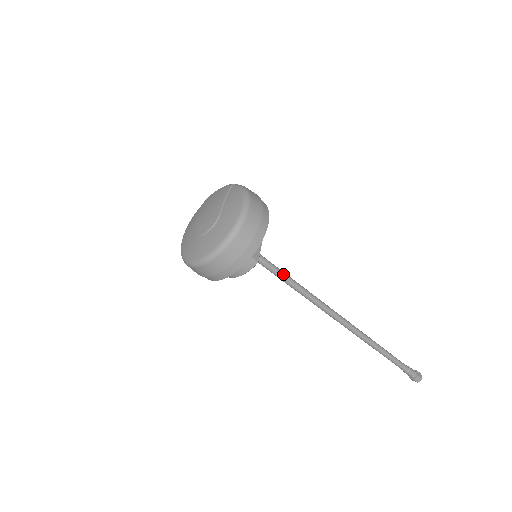
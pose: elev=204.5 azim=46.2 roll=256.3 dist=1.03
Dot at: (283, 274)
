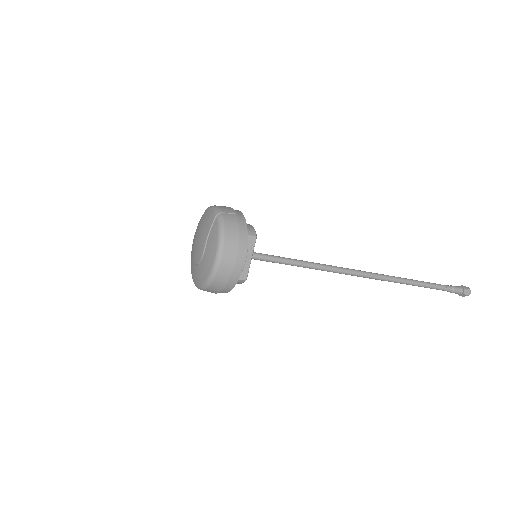
Dot at: (287, 262)
